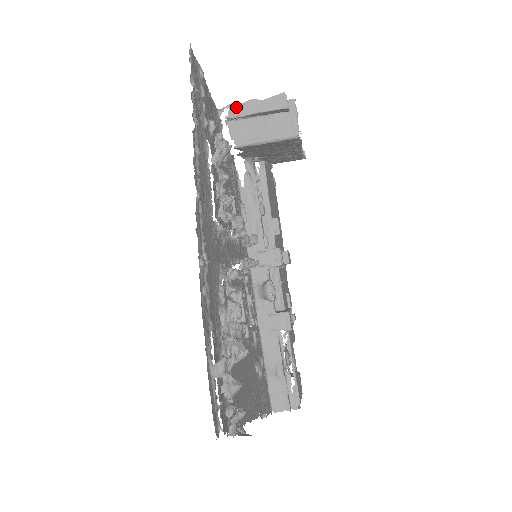
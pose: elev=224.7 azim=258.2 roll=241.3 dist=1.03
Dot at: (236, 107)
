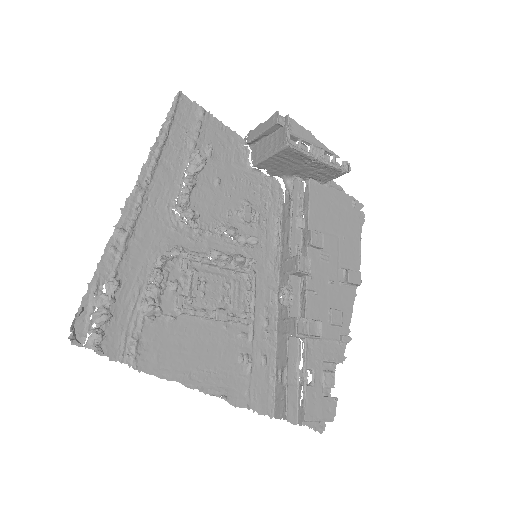
Dot at: (251, 133)
